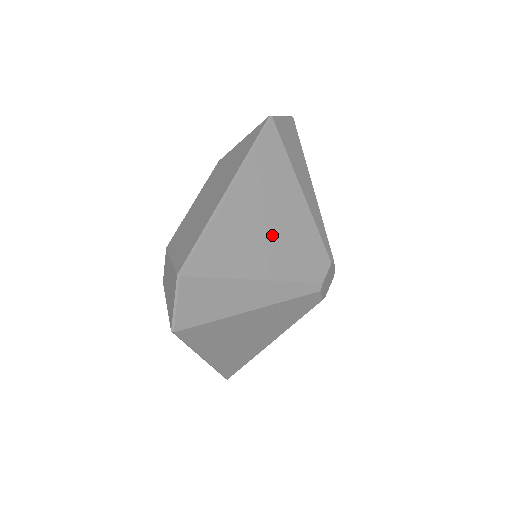
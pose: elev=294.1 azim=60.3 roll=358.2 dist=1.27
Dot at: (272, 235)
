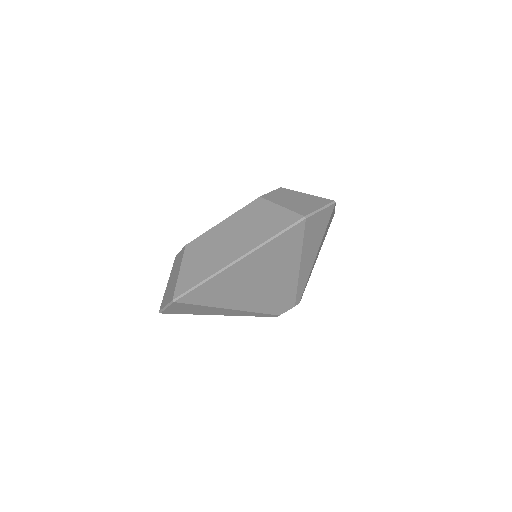
Dot at: (257, 288)
